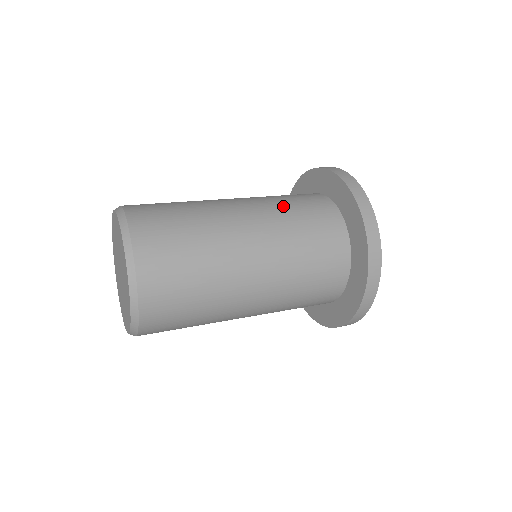
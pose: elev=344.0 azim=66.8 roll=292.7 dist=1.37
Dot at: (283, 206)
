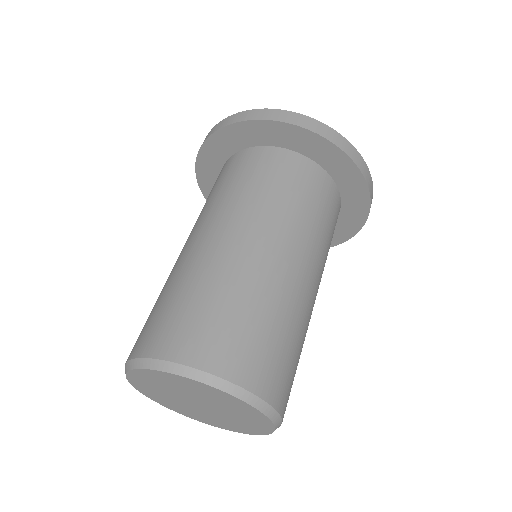
Dot at: (234, 193)
